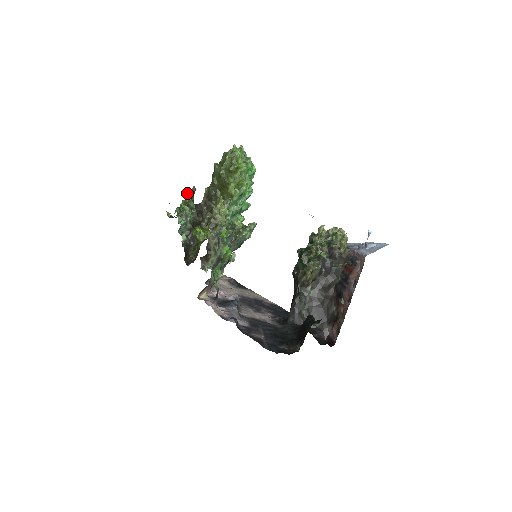
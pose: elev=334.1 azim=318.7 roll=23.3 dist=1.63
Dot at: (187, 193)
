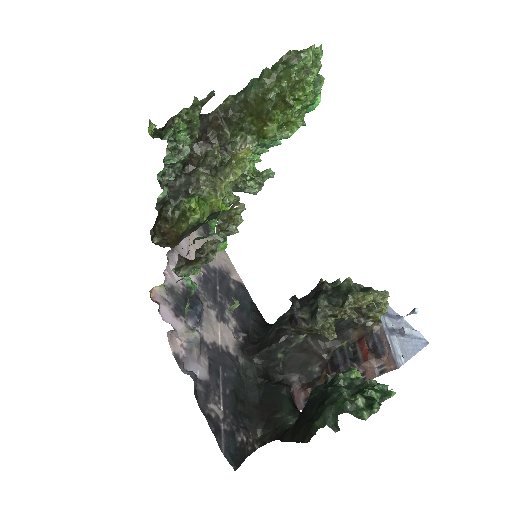
Dot at: (197, 101)
